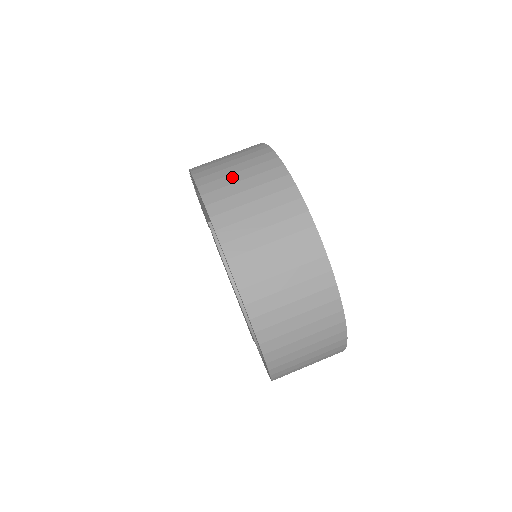
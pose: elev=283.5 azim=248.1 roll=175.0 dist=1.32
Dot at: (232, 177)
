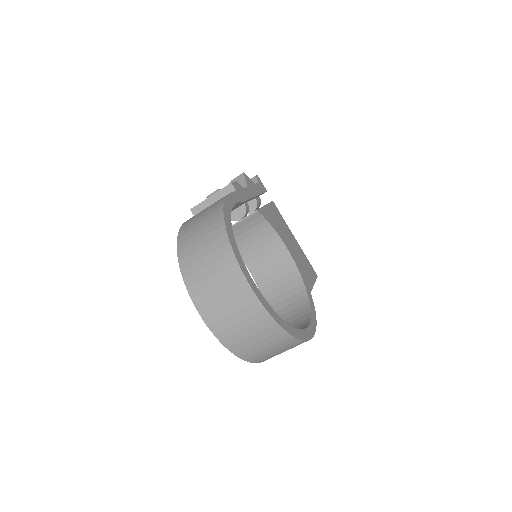
Dot at: (198, 253)
